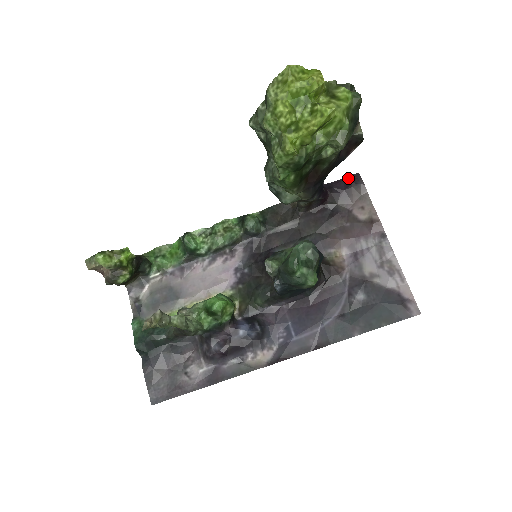
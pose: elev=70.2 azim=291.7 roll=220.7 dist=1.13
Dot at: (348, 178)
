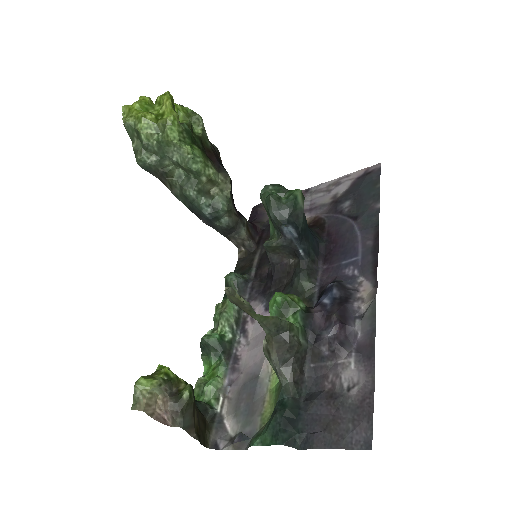
Dot at: (251, 213)
